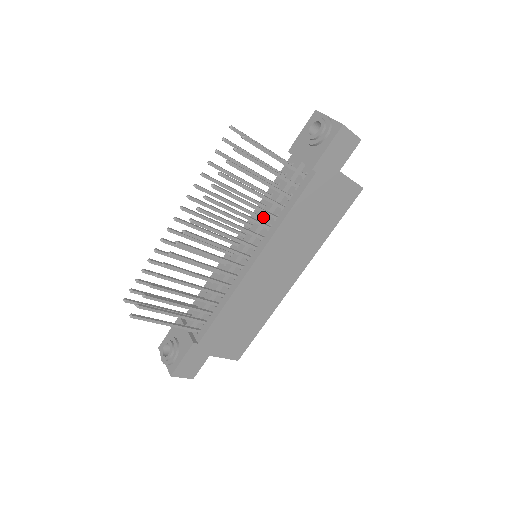
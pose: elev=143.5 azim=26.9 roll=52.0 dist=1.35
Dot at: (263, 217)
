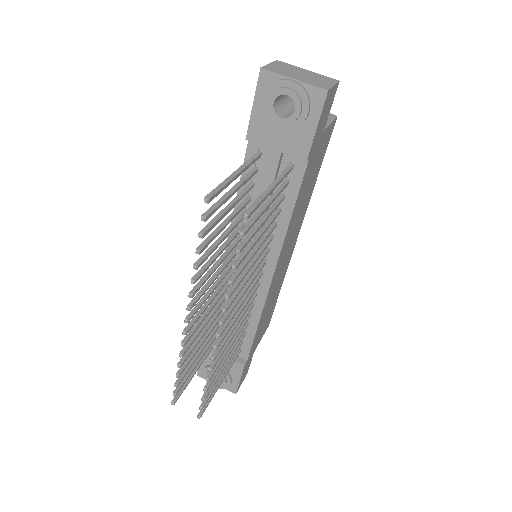
Dot at: occluded
